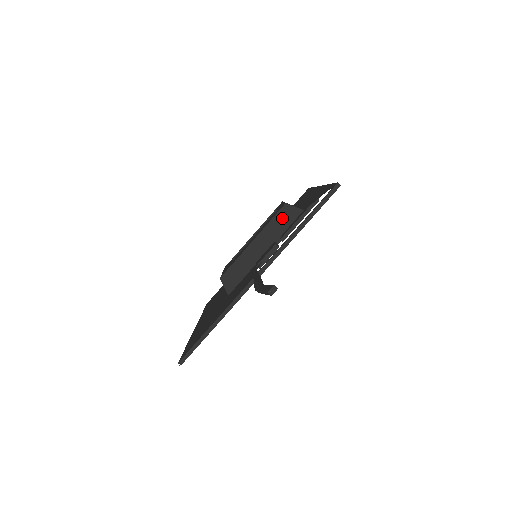
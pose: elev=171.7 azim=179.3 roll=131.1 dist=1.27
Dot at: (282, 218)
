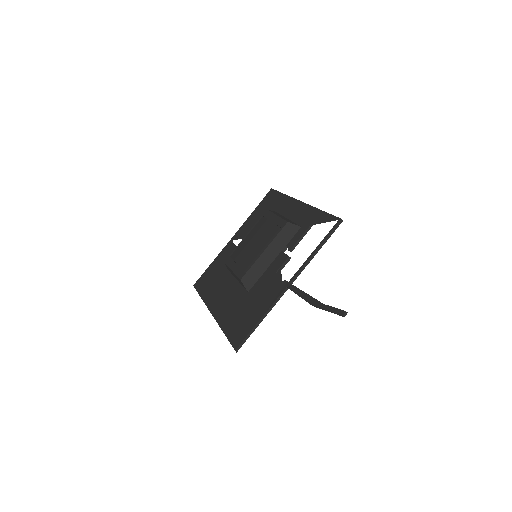
Dot at: (286, 233)
